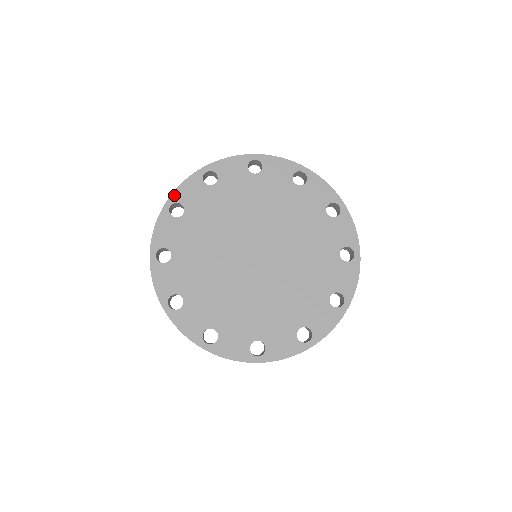
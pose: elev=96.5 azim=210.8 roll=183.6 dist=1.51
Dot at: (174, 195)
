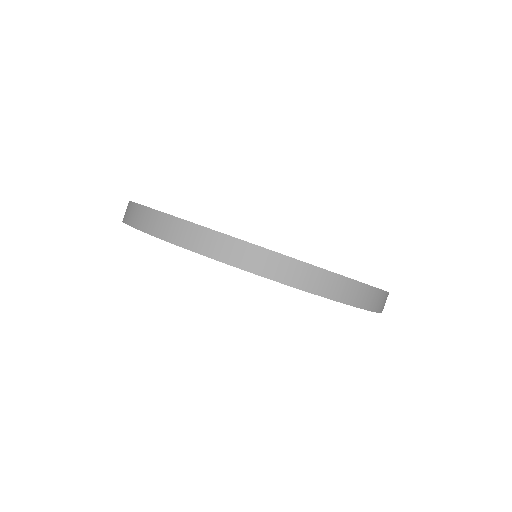
Dot at: occluded
